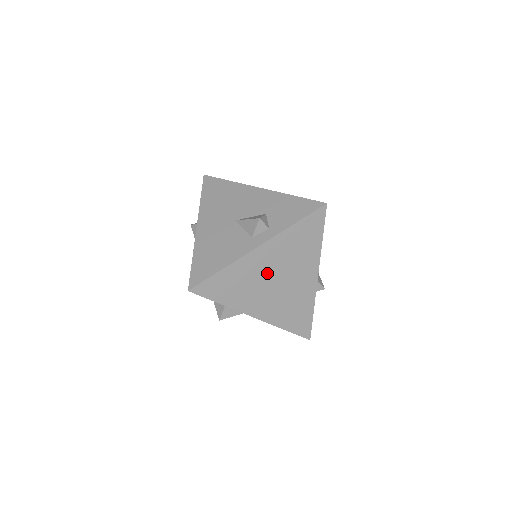
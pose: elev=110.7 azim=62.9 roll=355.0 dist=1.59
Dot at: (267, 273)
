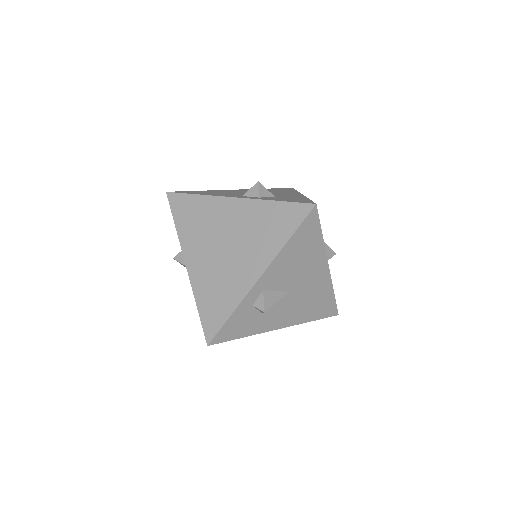
Dot at: (224, 230)
